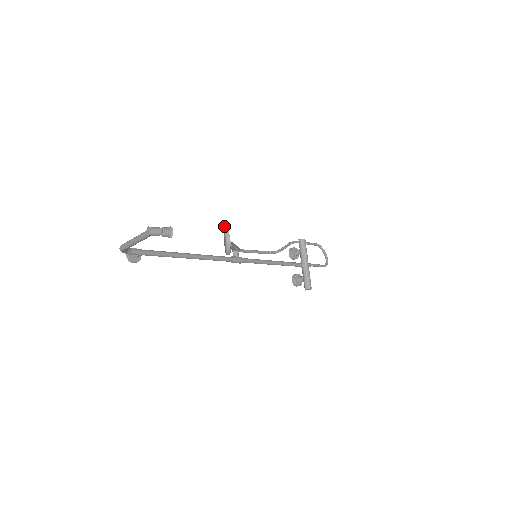
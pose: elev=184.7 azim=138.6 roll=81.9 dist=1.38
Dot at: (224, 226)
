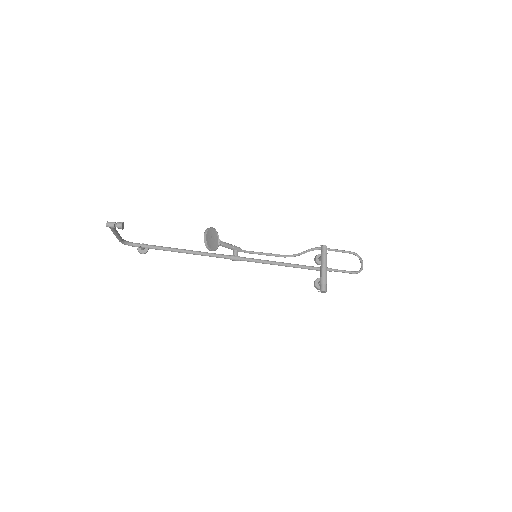
Dot at: (207, 228)
